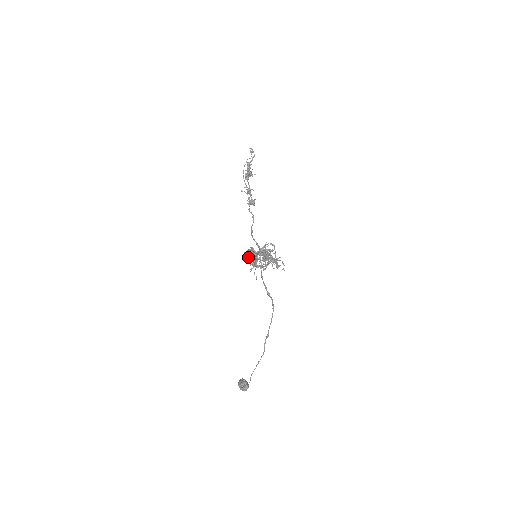
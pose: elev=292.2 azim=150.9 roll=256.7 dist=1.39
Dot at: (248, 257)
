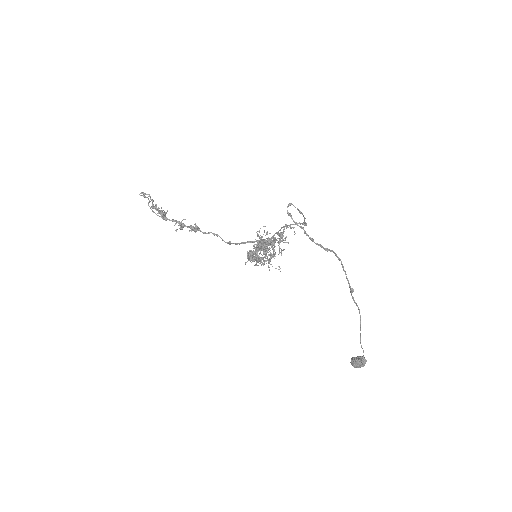
Dot at: (256, 260)
